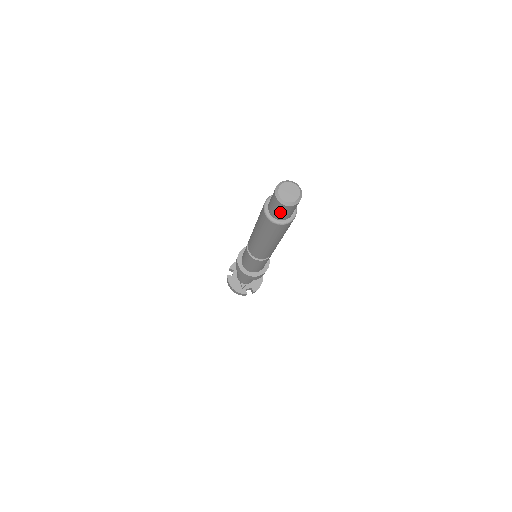
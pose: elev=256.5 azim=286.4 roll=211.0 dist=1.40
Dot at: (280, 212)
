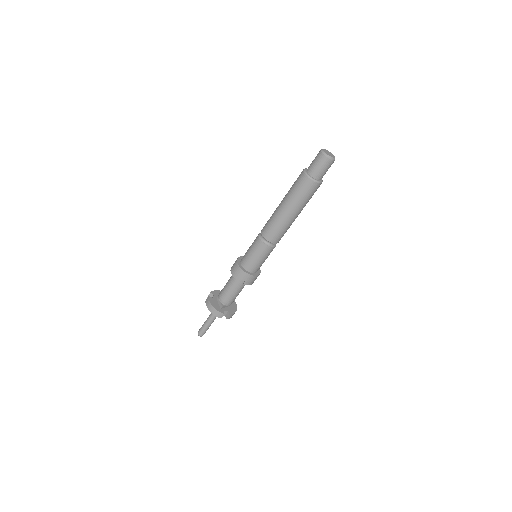
Dot at: (320, 167)
